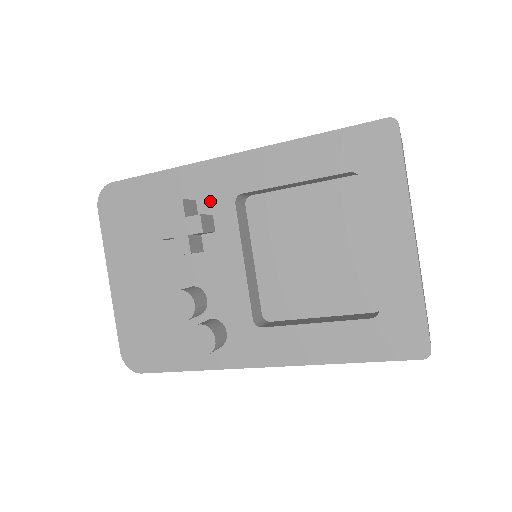
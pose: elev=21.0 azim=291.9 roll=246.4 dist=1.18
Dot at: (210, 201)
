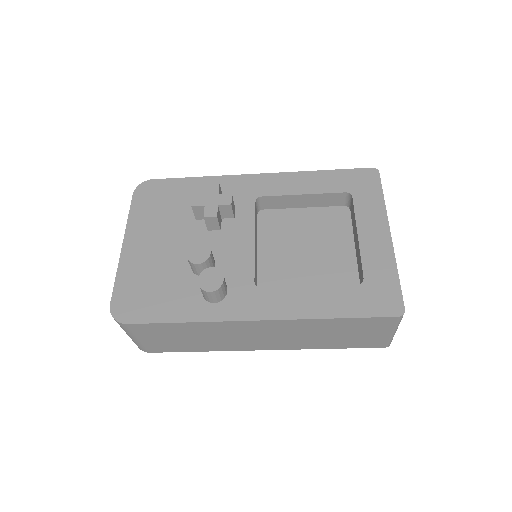
Dot at: (235, 198)
